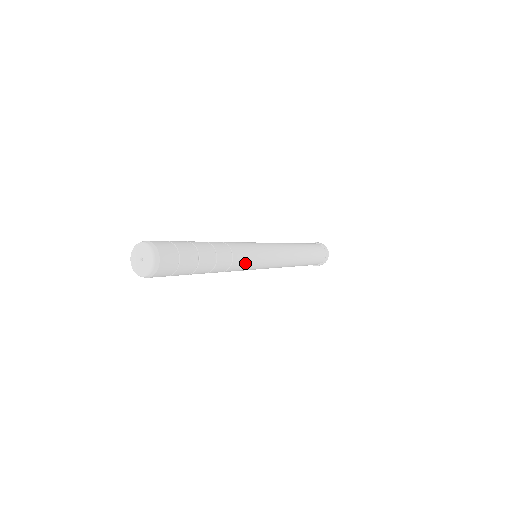
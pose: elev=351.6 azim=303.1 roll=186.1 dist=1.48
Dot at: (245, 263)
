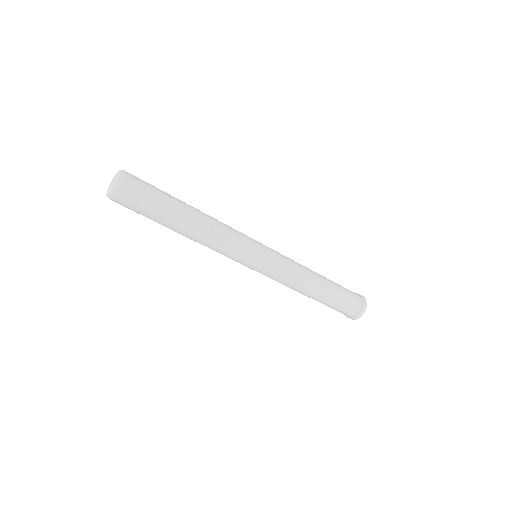
Dot at: (233, 236)
